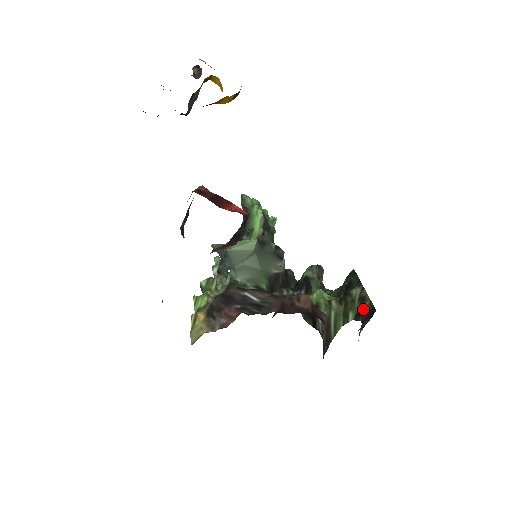
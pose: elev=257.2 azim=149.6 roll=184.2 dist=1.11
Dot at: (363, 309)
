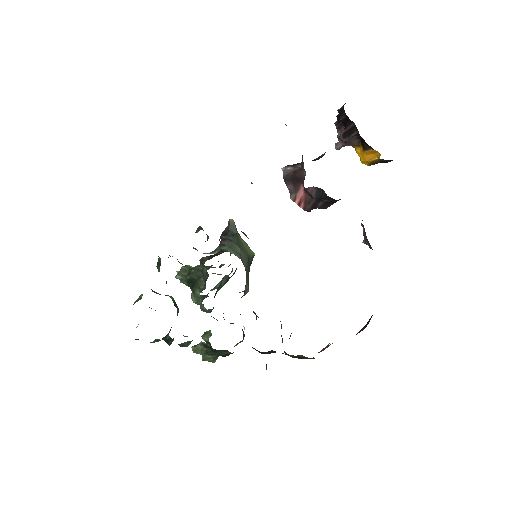
Dot at: (304, 358)
